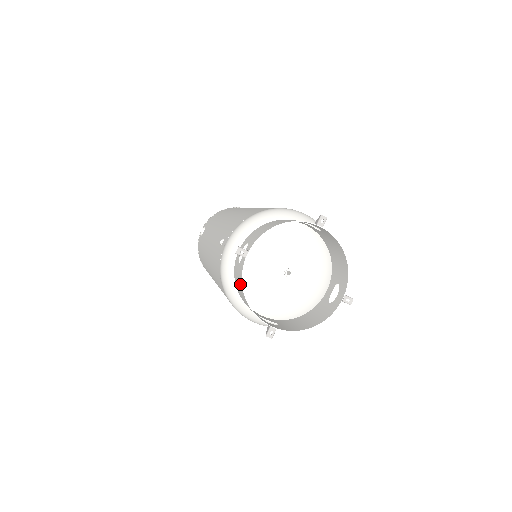
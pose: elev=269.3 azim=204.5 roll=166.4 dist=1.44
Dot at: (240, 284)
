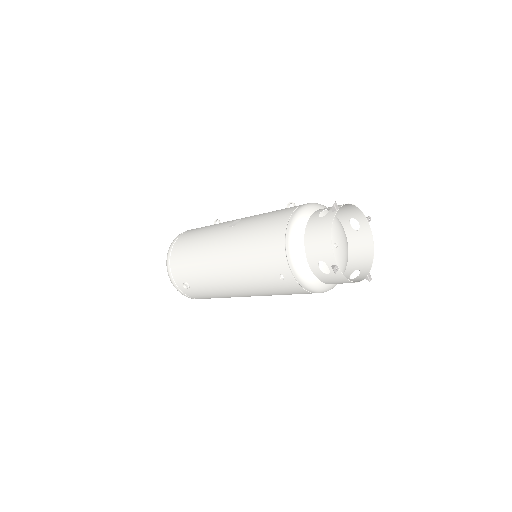
Dot at: (343, 281)
